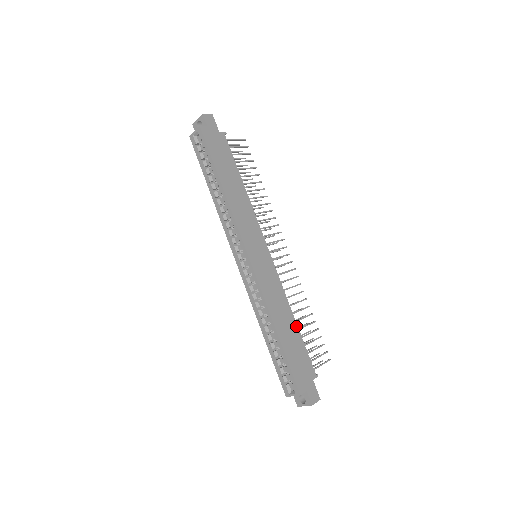
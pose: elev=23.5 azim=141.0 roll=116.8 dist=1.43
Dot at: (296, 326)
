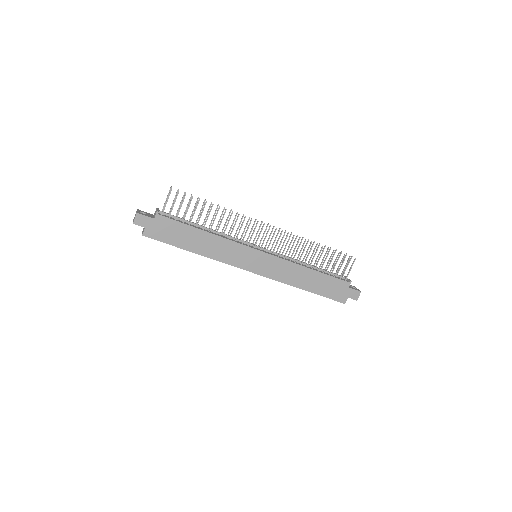
Dot at: (316, 272)
